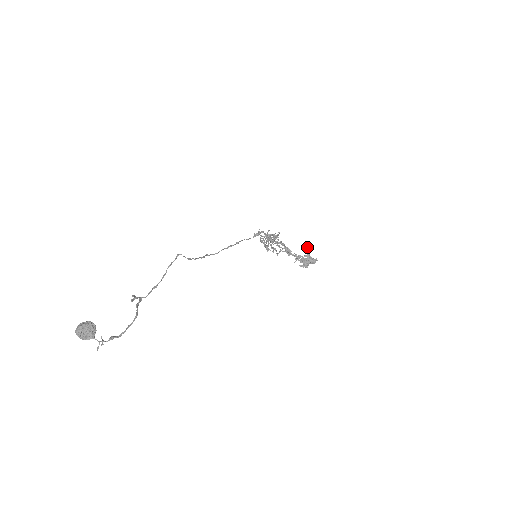
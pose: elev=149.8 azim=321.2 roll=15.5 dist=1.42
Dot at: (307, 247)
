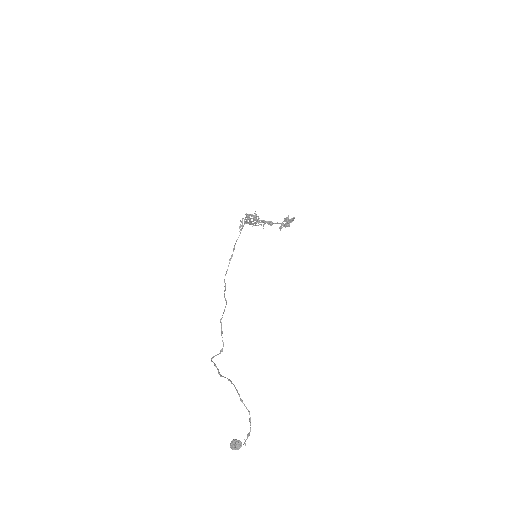
Dot at: (285, 218)
